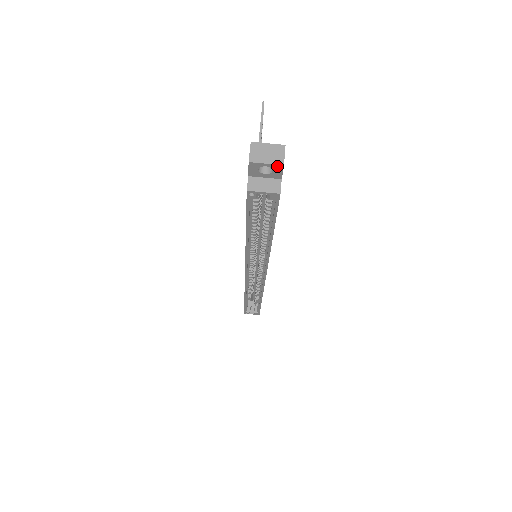
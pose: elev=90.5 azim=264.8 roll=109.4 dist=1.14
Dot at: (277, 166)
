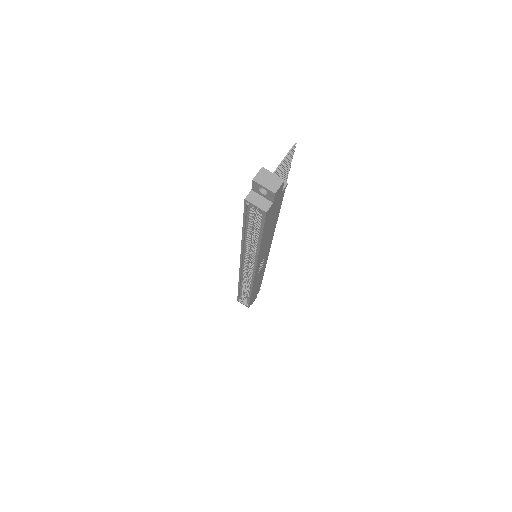
Dot at: (271, 192)
